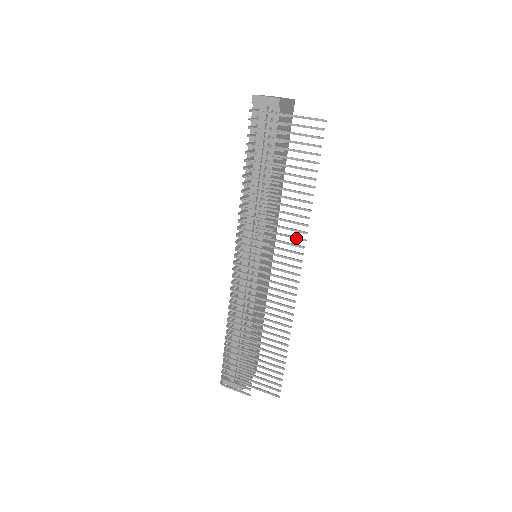
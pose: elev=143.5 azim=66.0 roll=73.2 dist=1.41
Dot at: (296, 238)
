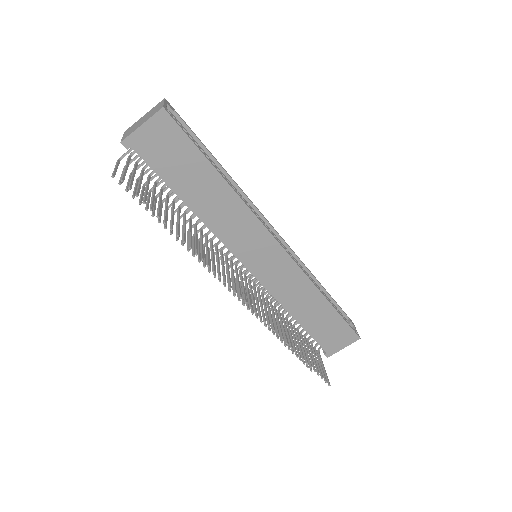
Dot at: (218, 271)
